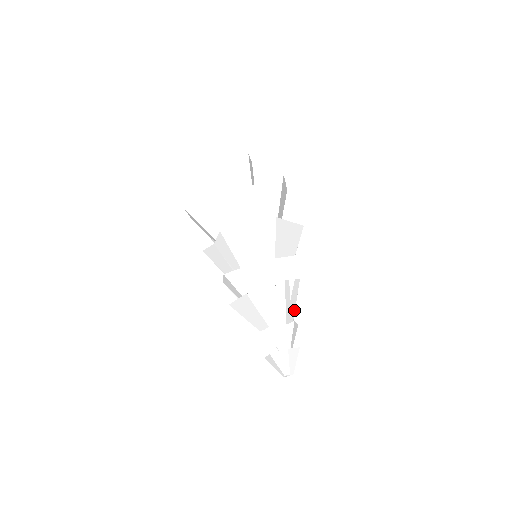
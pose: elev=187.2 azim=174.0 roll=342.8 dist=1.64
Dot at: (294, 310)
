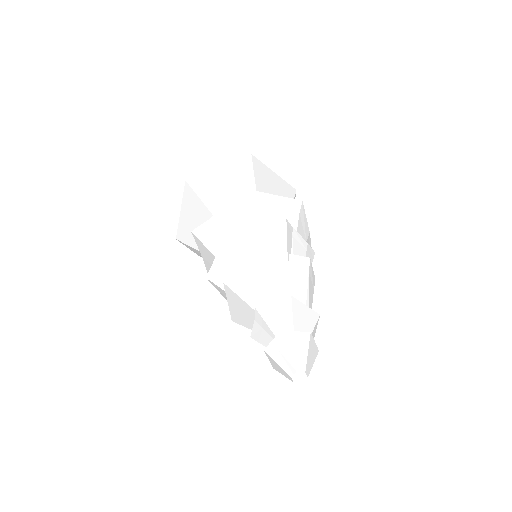
Dot at: (305, 294)
